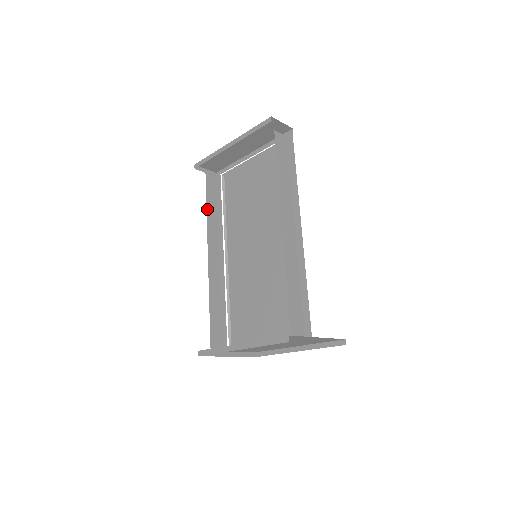
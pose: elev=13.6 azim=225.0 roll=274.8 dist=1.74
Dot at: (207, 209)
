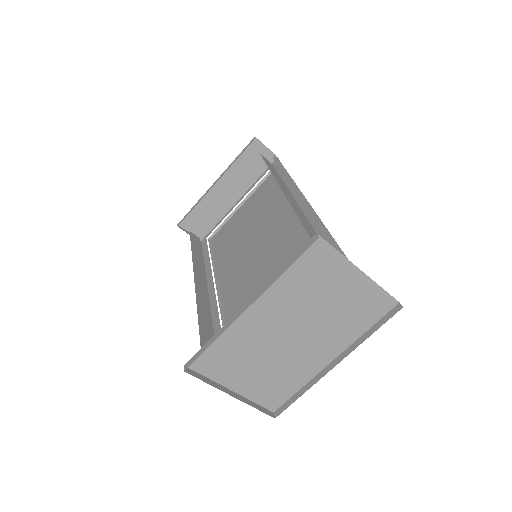
Dot at: (192, 254)
